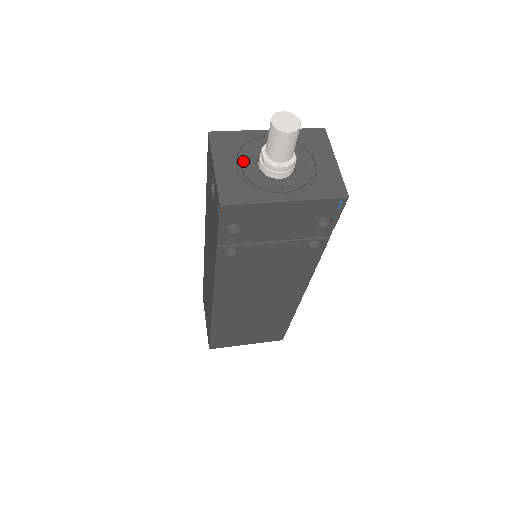
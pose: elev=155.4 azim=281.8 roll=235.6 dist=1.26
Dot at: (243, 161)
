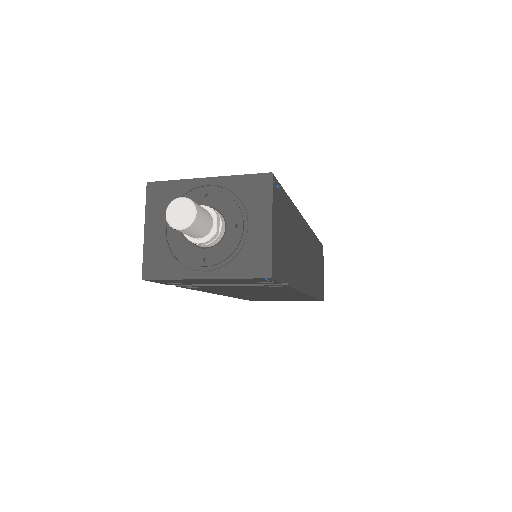
Dot at: occluded
